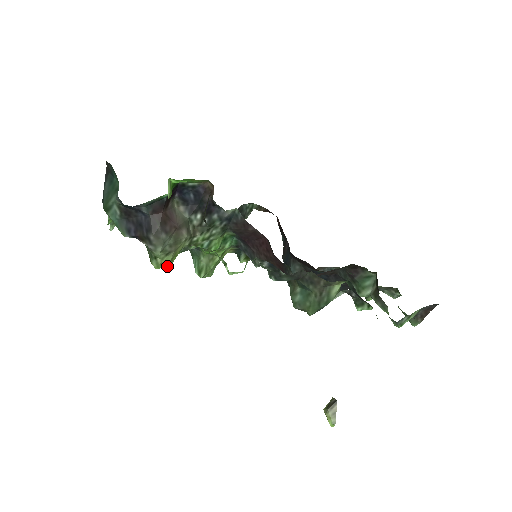
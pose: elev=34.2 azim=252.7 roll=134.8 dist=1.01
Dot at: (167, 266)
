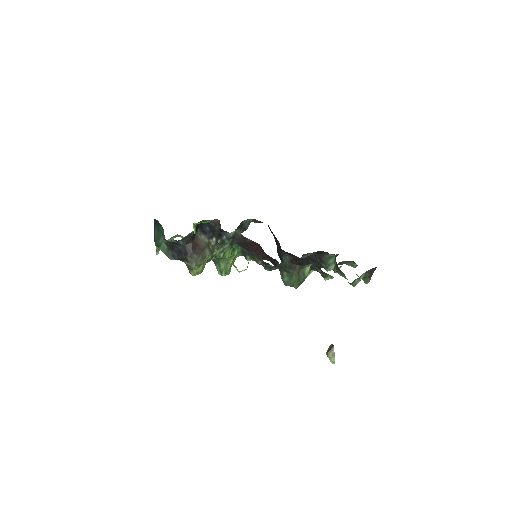
Dot at: (200, 273)
